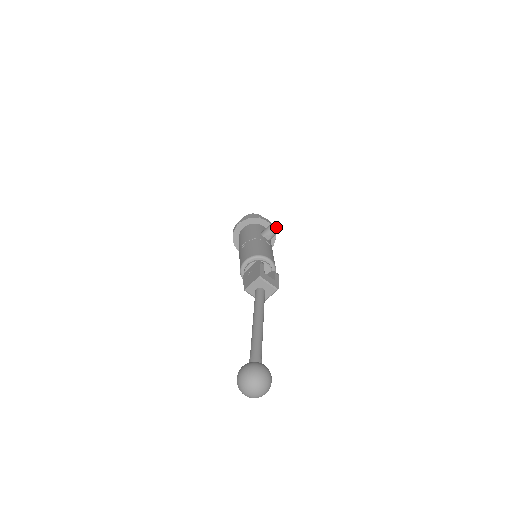
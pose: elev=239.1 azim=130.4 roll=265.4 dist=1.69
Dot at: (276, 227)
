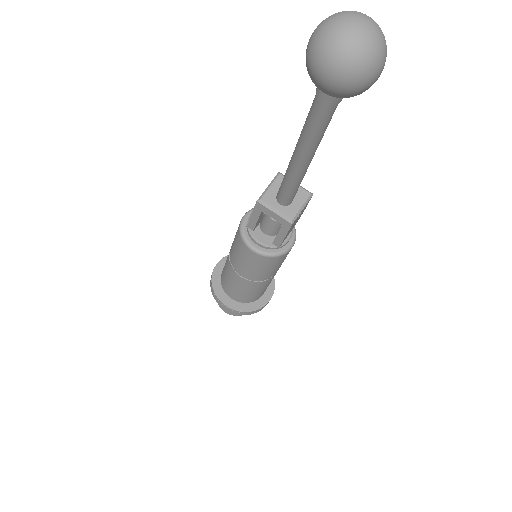
Dot at: occluded
